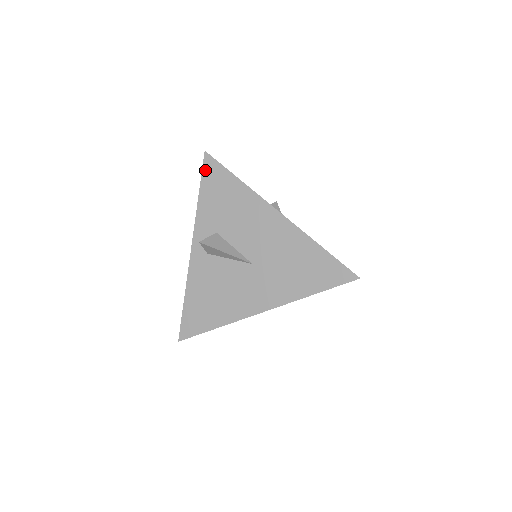
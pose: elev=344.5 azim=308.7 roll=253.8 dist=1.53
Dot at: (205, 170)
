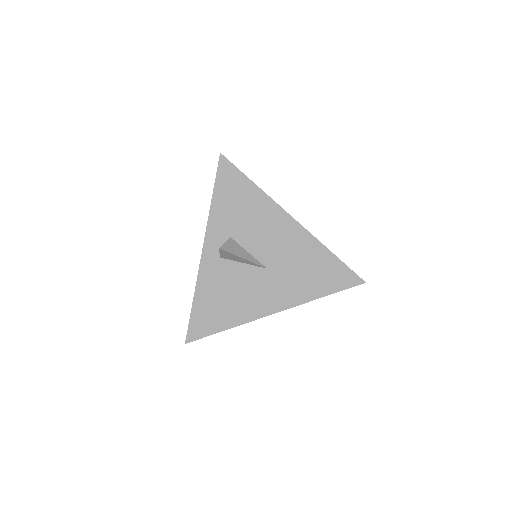
Dot at: (220, 173)
